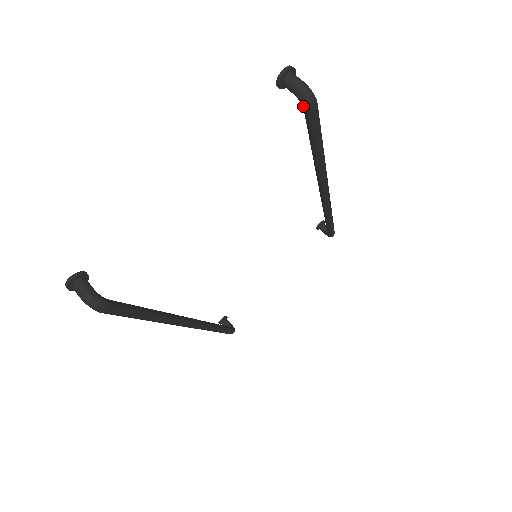
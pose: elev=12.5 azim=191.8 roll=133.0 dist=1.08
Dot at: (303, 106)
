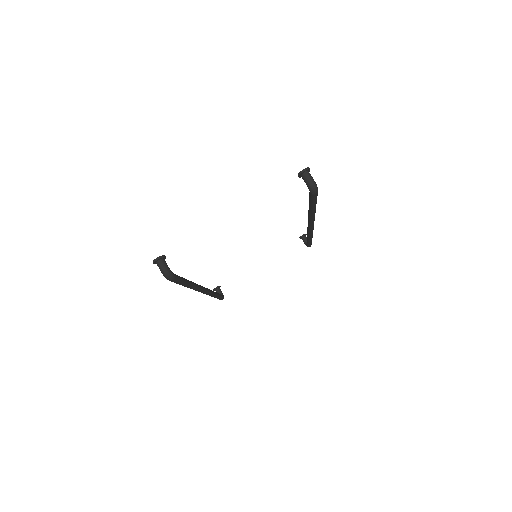
Dot at: (310, 191)
